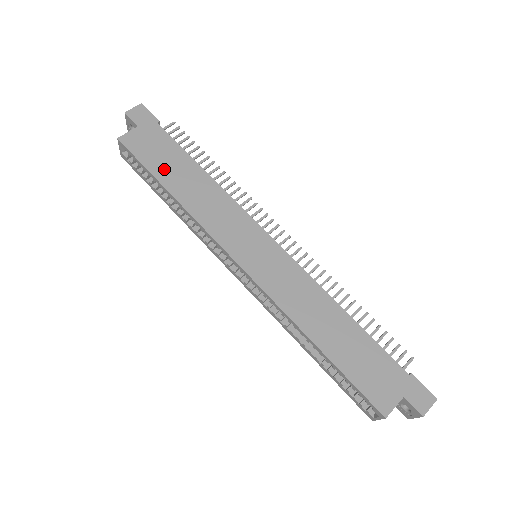
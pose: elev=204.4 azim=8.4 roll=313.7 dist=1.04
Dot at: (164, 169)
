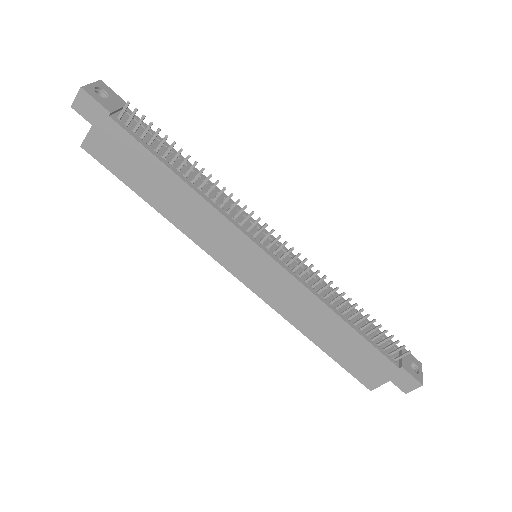
Dot at: (139, 181)
